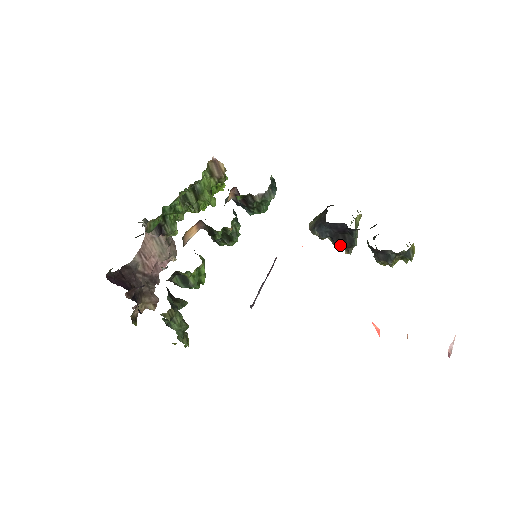
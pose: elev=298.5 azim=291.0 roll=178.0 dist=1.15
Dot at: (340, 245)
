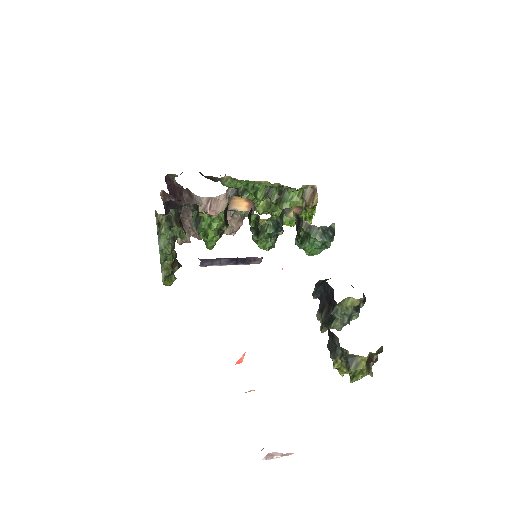
Dot at: (321, 315)
